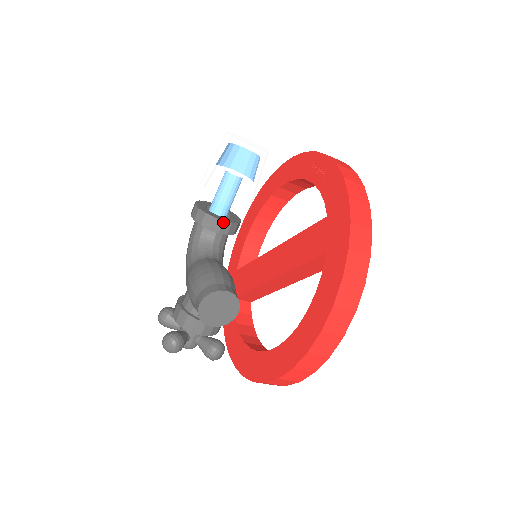
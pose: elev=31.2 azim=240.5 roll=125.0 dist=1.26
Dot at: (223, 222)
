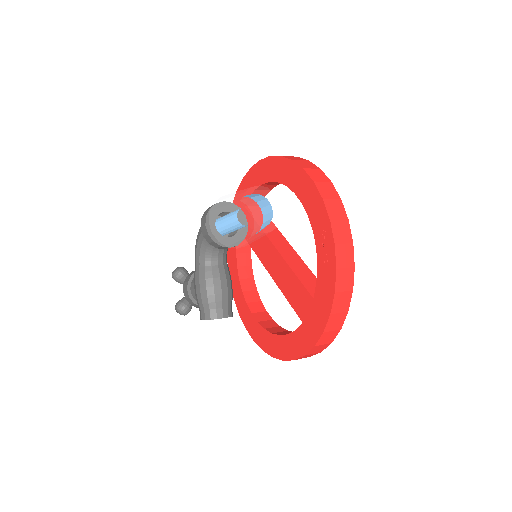
Dot at: occluded
